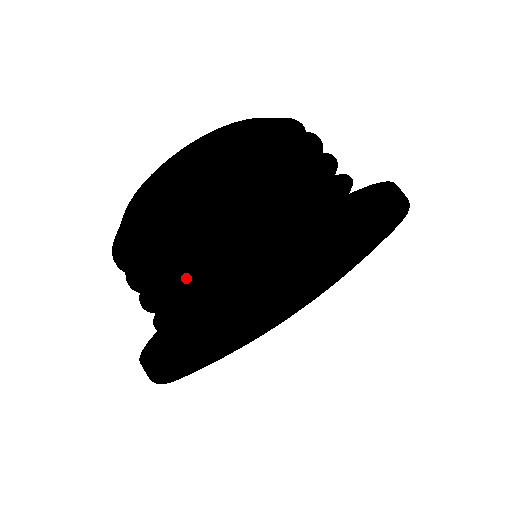
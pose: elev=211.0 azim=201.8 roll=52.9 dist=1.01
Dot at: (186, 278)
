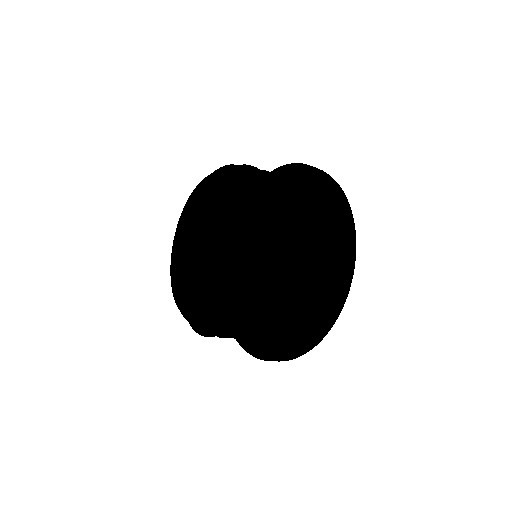
Dot at: occluded
